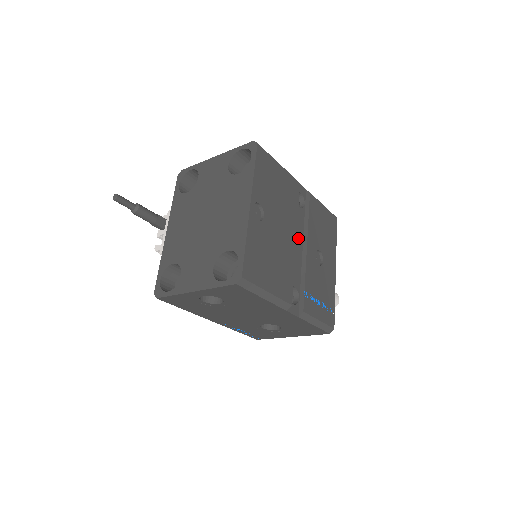
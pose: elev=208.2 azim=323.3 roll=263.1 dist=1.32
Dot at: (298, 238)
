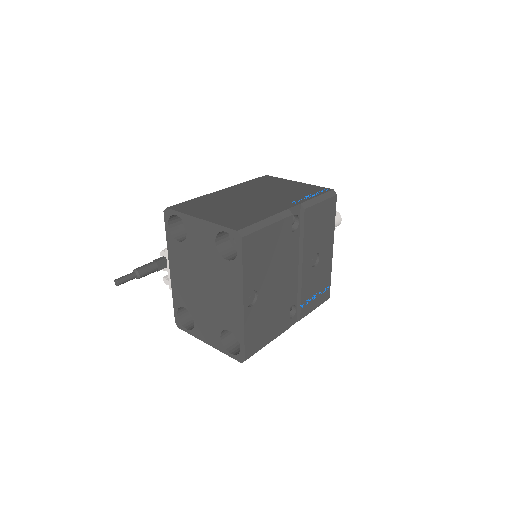
Dot at: (293, 262)
